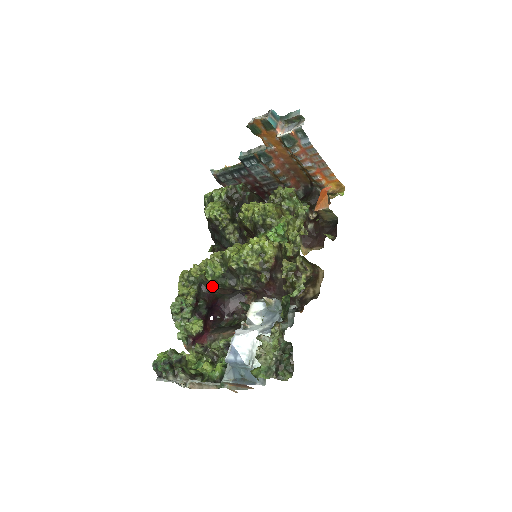
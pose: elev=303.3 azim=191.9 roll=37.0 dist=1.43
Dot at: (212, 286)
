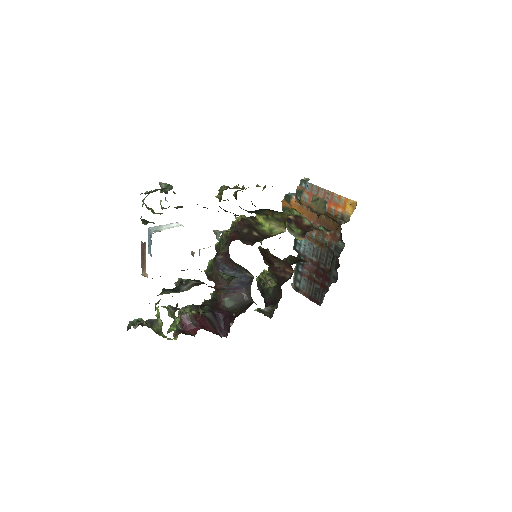
Dot at: occluded
